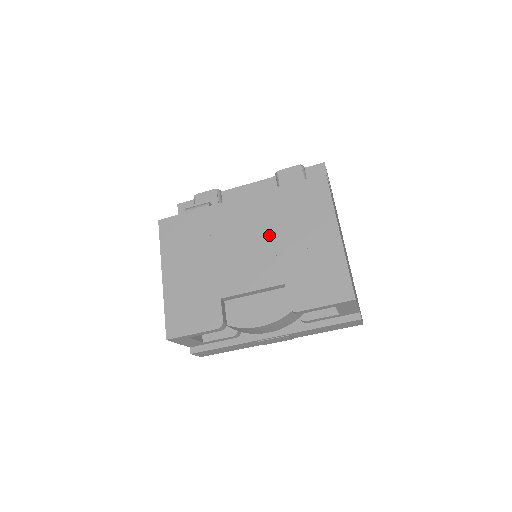
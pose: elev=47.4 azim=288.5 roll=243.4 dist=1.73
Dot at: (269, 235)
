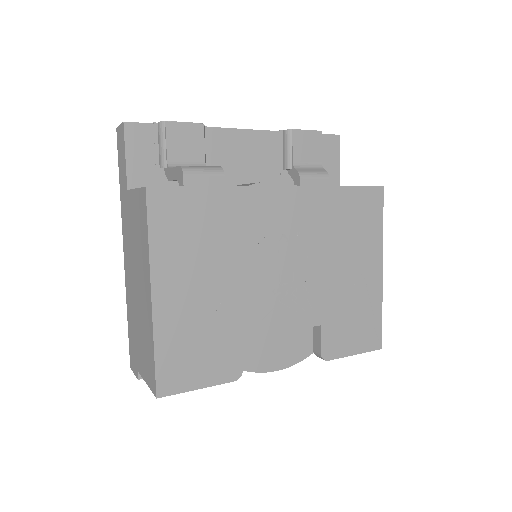
Dot at: (313, 256)
